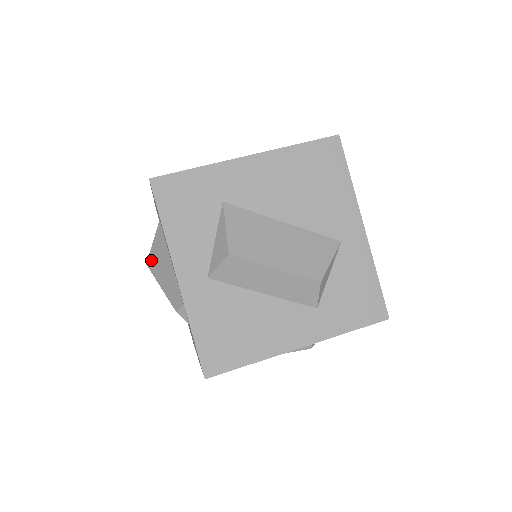
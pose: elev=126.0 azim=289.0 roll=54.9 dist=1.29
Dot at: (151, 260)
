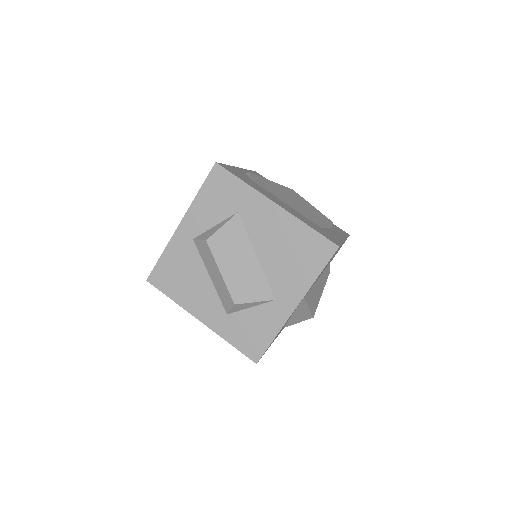
Dot at: occluded
